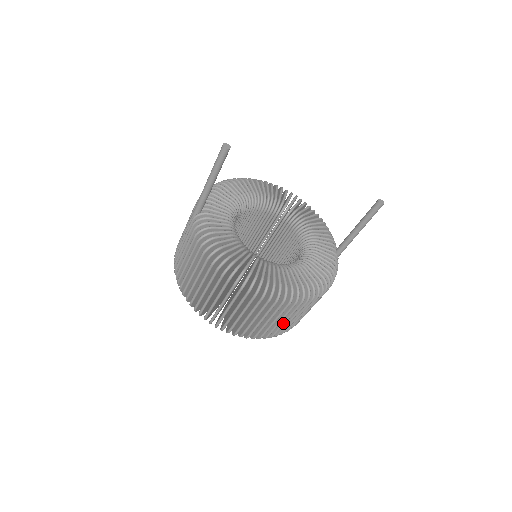
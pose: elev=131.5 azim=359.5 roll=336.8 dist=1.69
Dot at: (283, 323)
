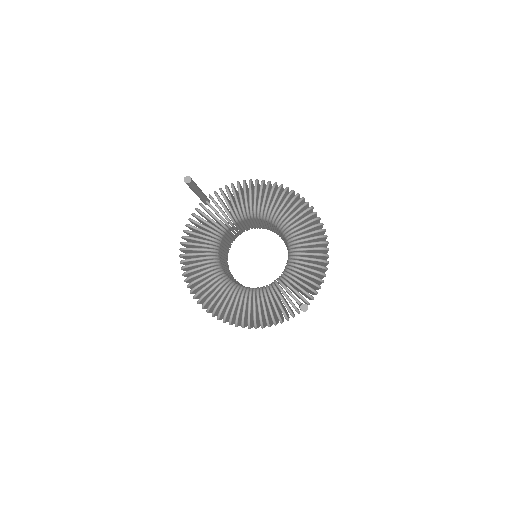
Dot at: occluded
